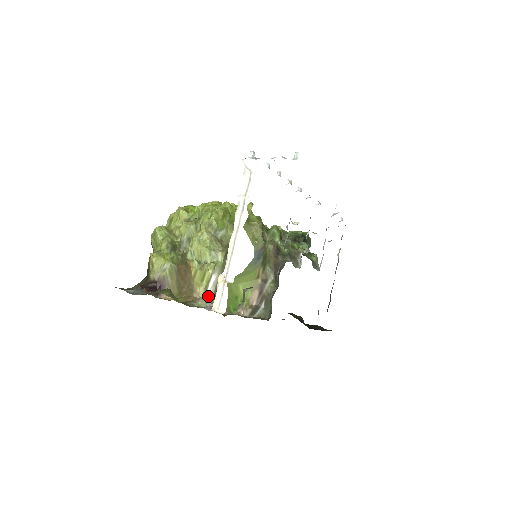
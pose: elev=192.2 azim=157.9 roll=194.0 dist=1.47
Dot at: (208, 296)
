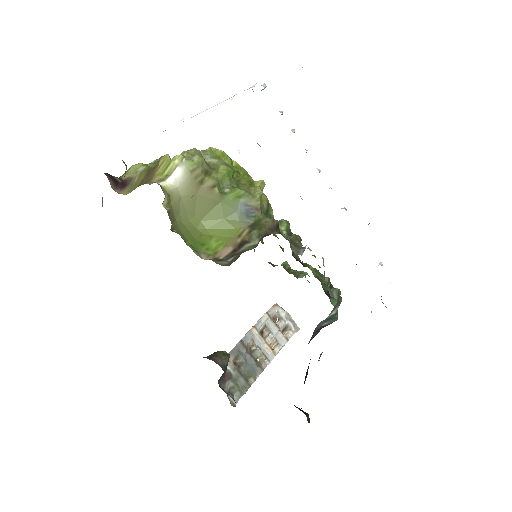
Dot at: (161, 184)
